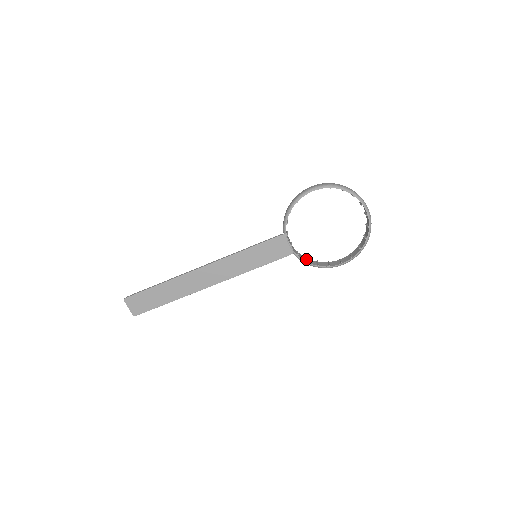
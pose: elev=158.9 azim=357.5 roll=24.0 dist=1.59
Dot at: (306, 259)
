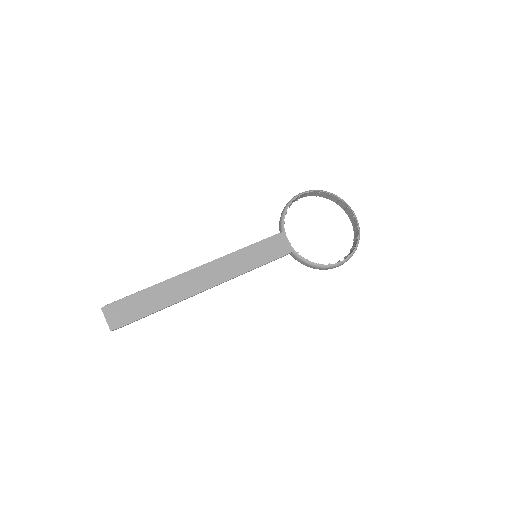
Dot at: (305, 260)
